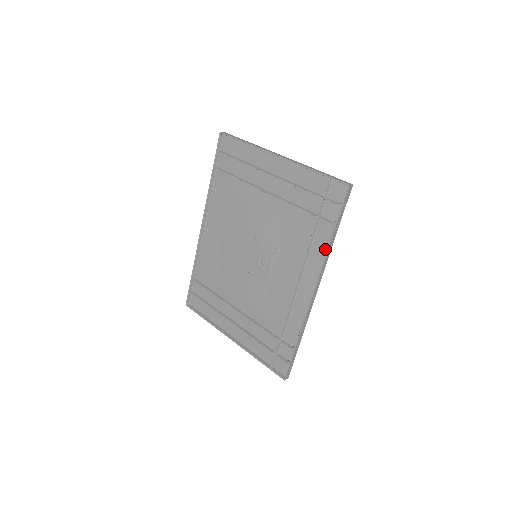
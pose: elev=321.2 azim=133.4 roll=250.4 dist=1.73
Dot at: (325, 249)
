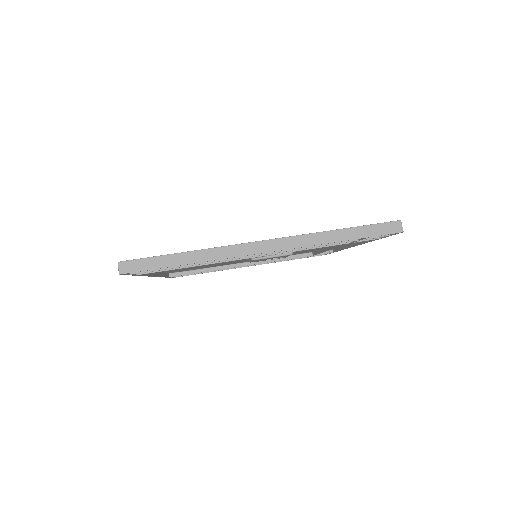
Dot at: occluded
